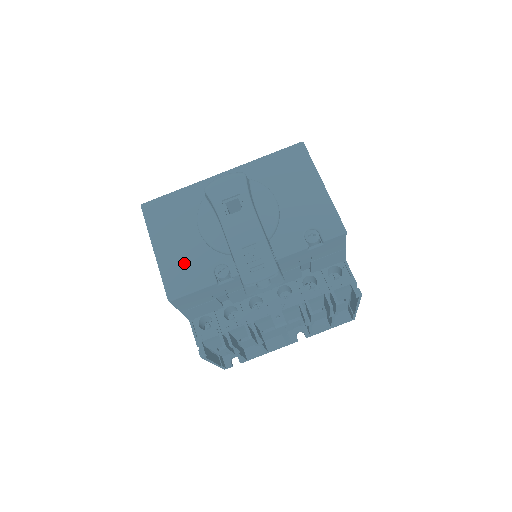
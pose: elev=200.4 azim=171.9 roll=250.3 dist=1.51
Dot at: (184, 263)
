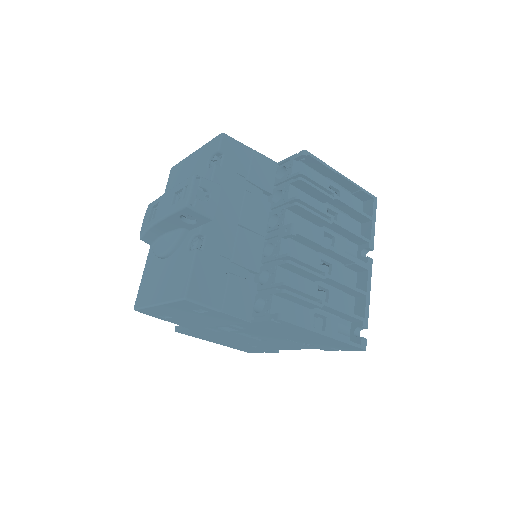
Dot at: (174, 277)
